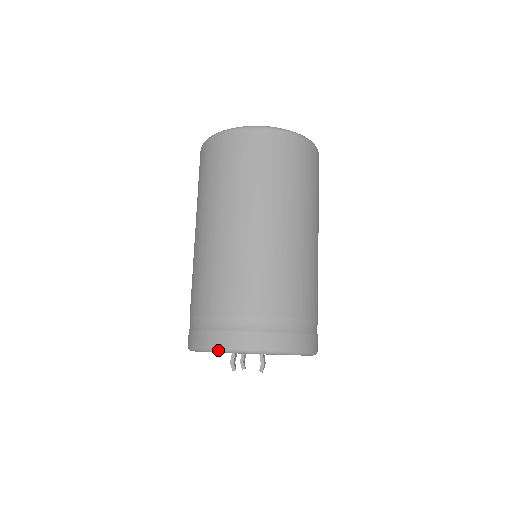
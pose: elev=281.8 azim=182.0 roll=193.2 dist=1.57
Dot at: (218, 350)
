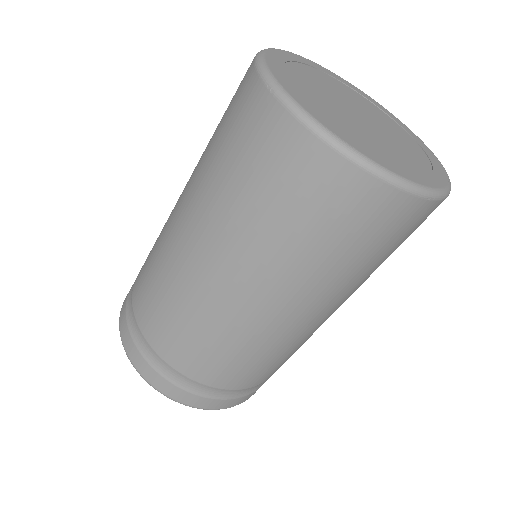
Dot at: (125, 351)
